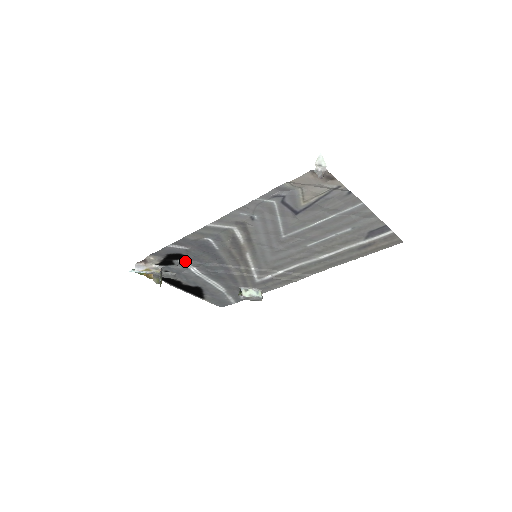
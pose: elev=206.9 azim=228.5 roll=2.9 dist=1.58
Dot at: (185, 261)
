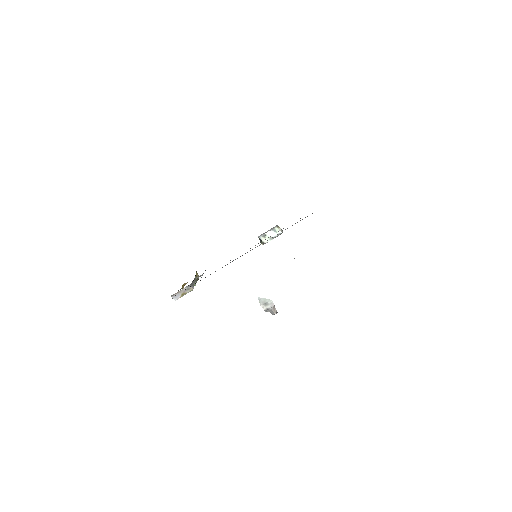
Dot at: occluded
